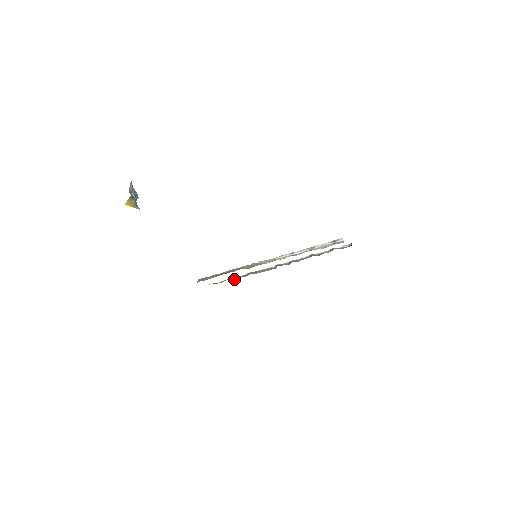
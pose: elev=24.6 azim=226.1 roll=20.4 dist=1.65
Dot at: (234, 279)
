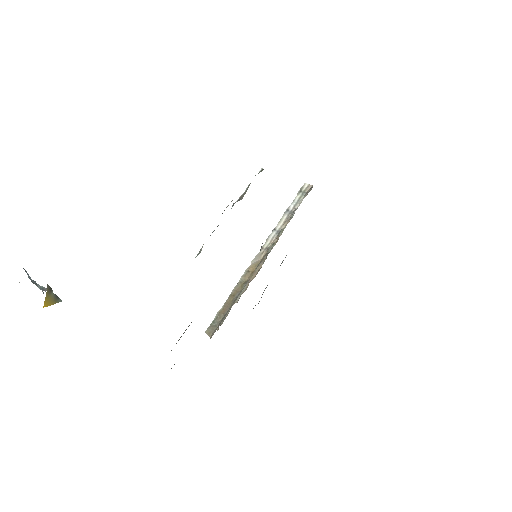
Dot at: (236, 302)
